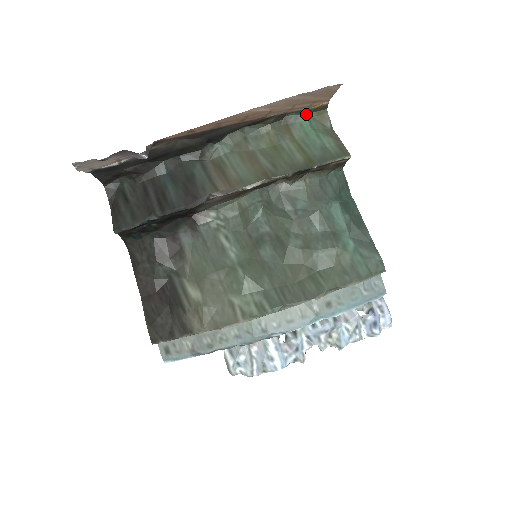
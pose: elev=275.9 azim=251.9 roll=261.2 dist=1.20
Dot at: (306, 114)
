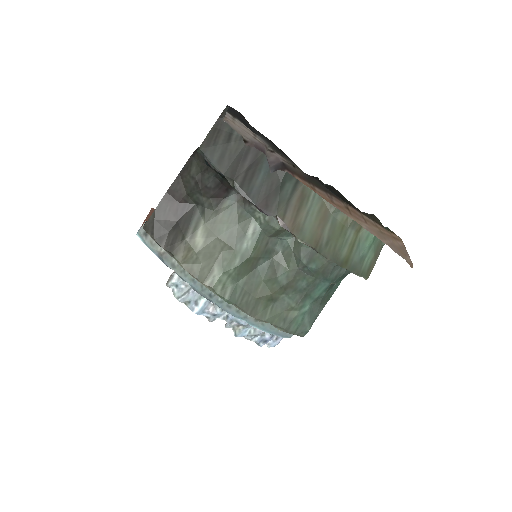
Dot at: occluded
